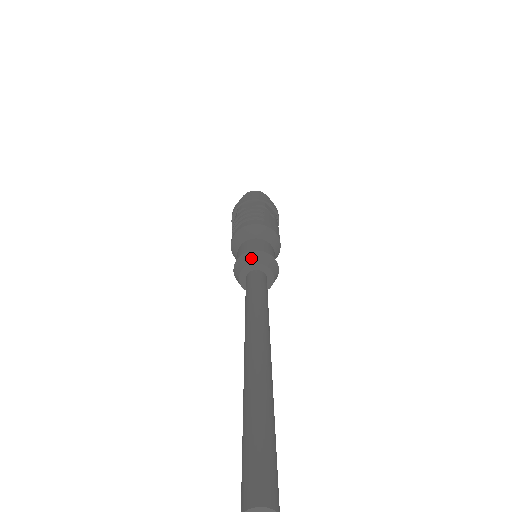
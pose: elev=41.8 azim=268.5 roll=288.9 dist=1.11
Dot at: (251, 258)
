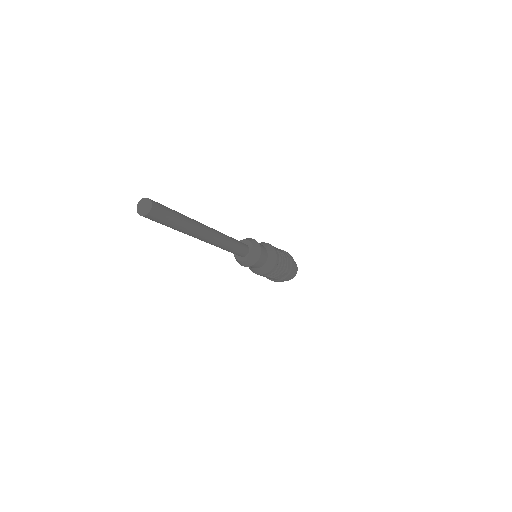
Dot at: occluded
